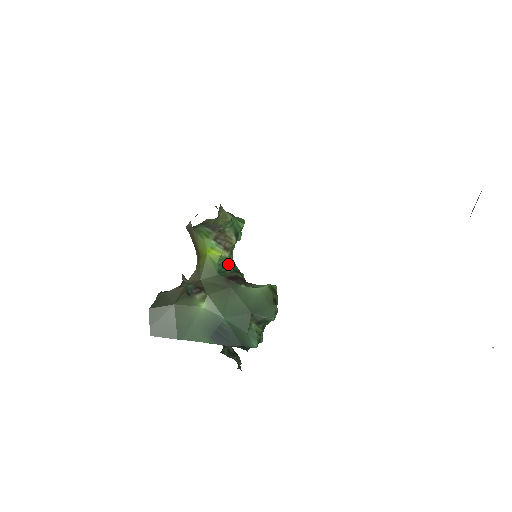
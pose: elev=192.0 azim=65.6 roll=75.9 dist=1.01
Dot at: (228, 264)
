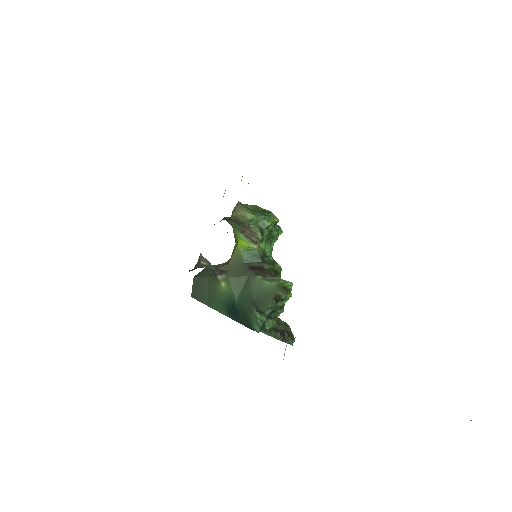
Dot at: (257, 255)
